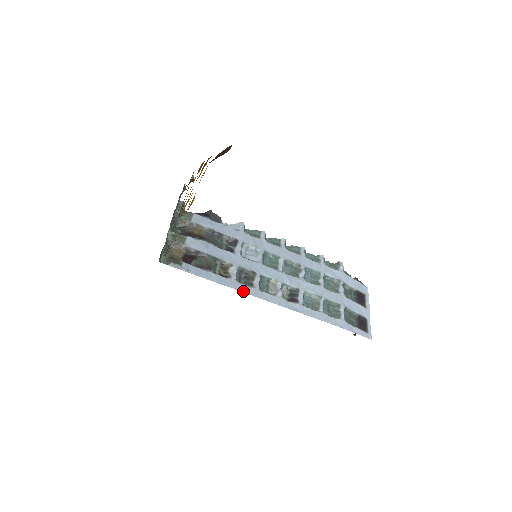
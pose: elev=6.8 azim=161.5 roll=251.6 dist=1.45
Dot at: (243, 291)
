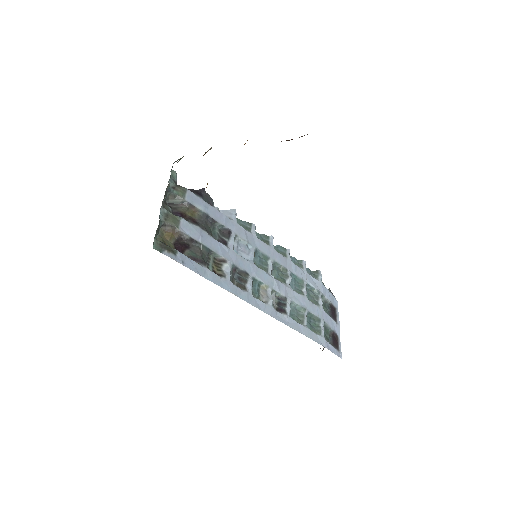
Dot at: (237, 295)
